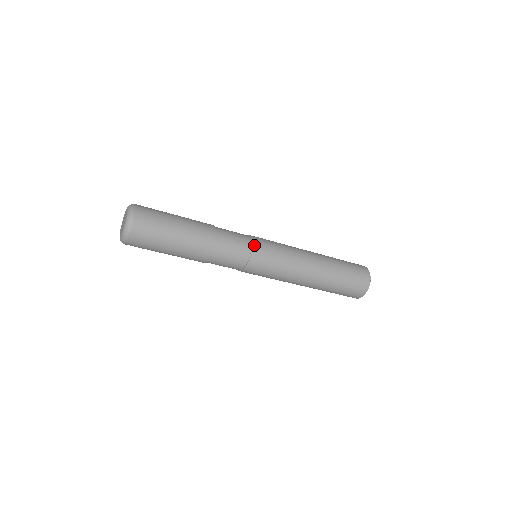
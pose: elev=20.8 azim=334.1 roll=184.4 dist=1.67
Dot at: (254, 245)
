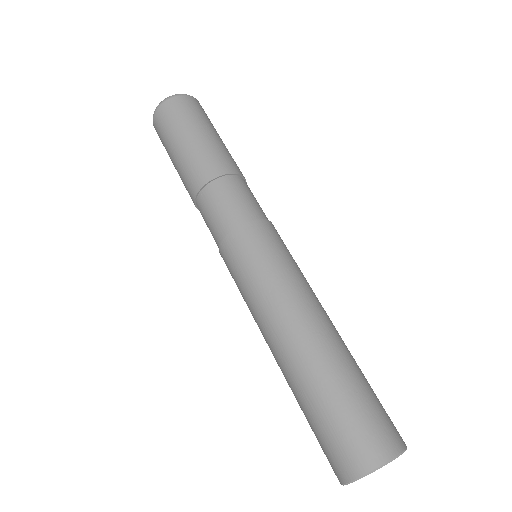
Dot at: (269, 223)
